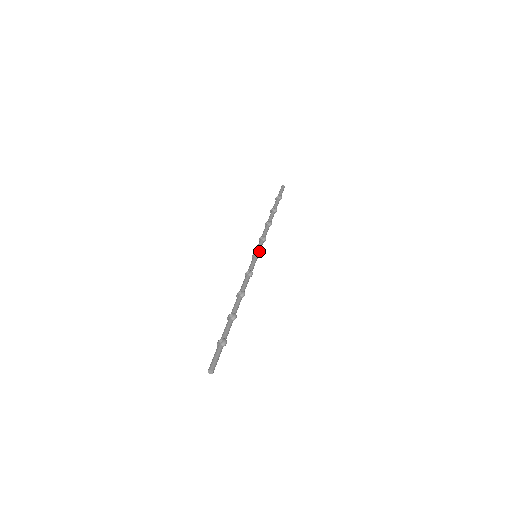
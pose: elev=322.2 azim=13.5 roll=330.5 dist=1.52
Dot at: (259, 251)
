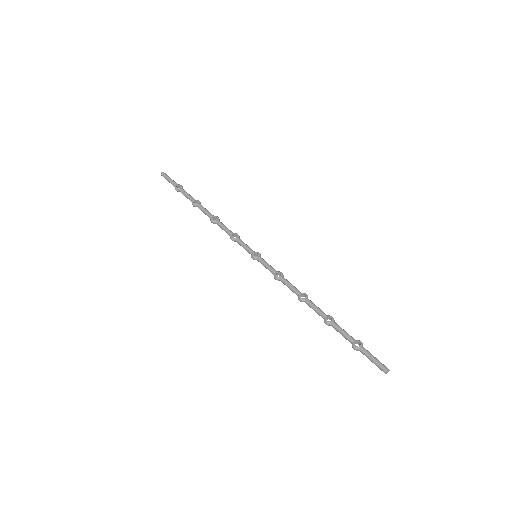
Dot at: (252, 250)
